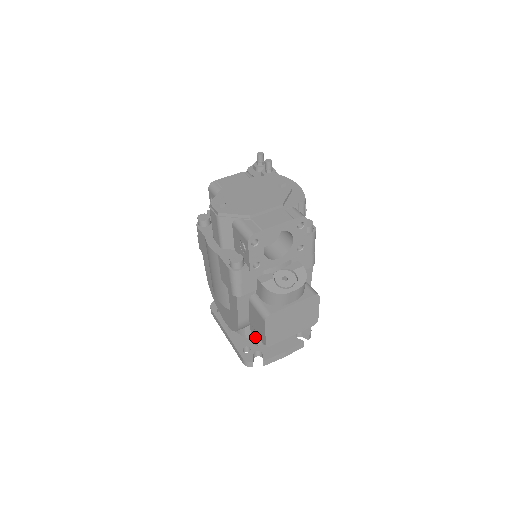
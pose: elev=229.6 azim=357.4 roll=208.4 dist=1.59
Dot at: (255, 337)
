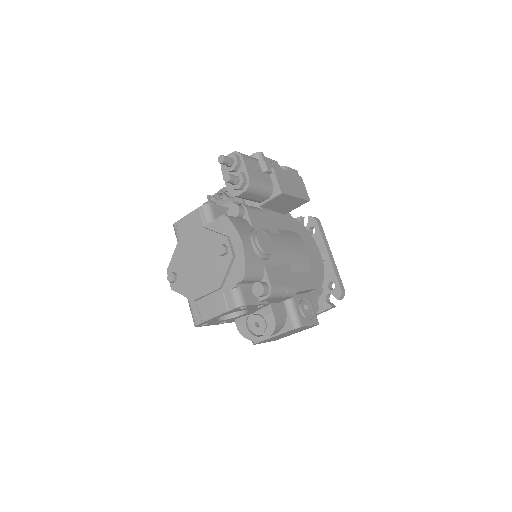
Dot at: occluded
